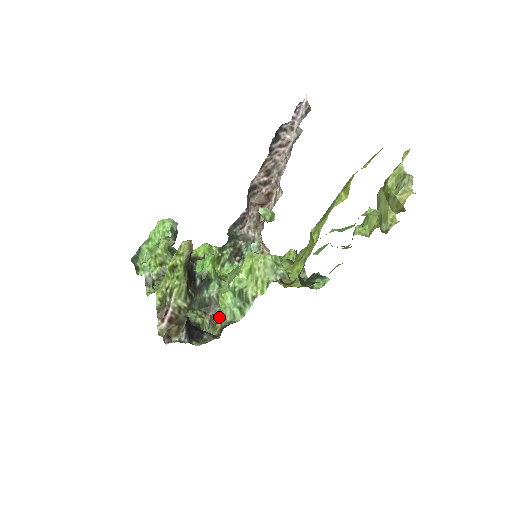
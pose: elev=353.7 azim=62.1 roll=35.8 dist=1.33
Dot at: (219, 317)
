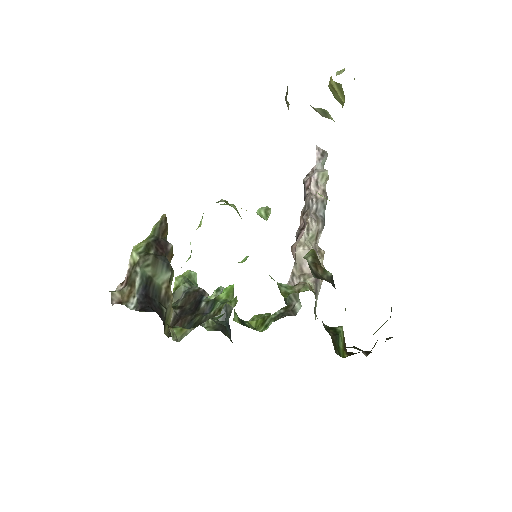
Dot at: occluded
